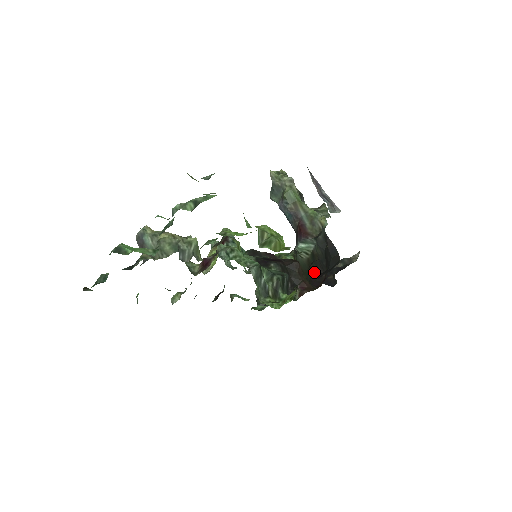
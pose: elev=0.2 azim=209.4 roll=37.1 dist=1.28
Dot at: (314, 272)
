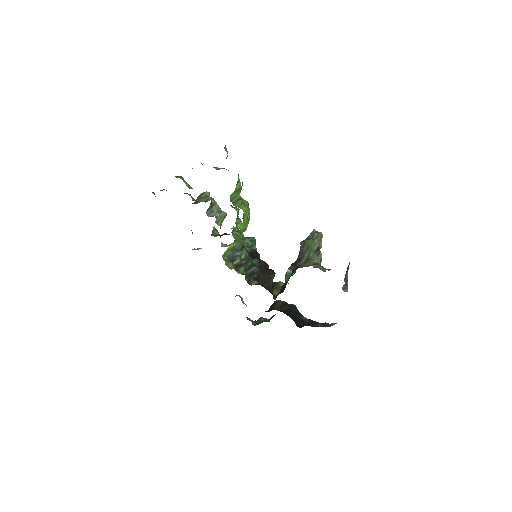
Dot at: (282, 290)
